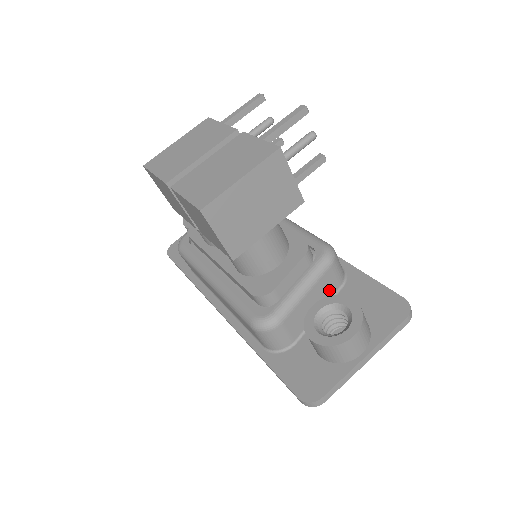
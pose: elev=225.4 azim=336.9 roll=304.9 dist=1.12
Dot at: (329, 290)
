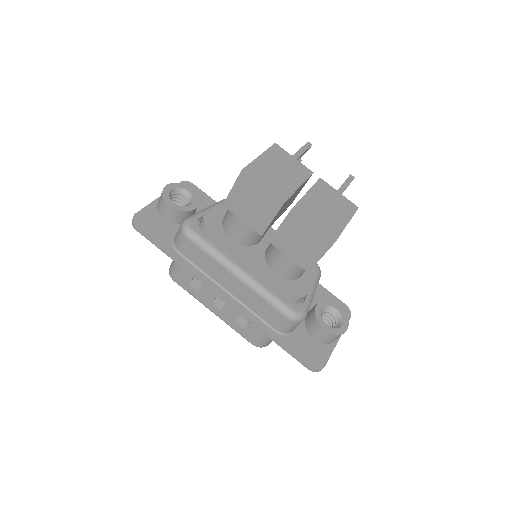
Dot at: occluded
